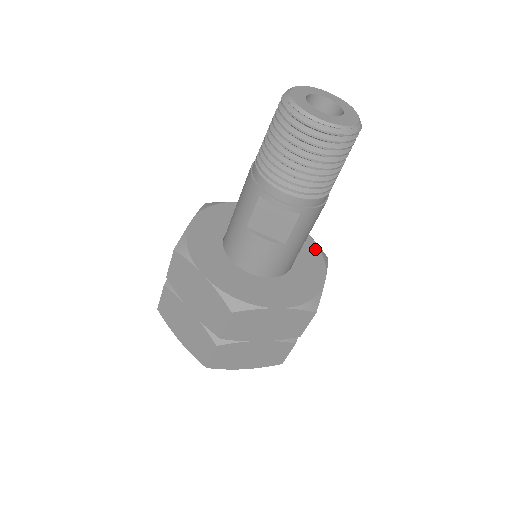
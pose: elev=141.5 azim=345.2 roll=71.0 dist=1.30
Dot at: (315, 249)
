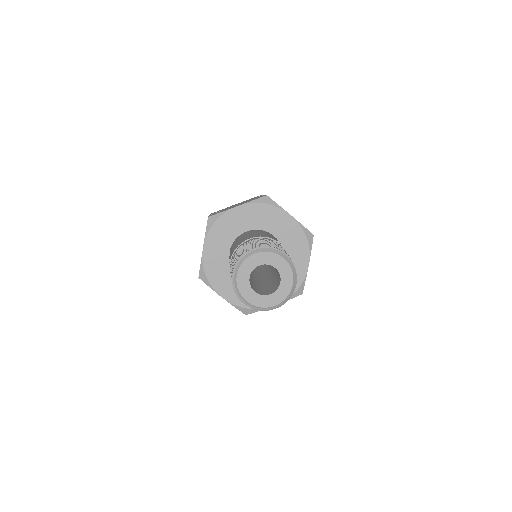
Dot at: (296, 284)
